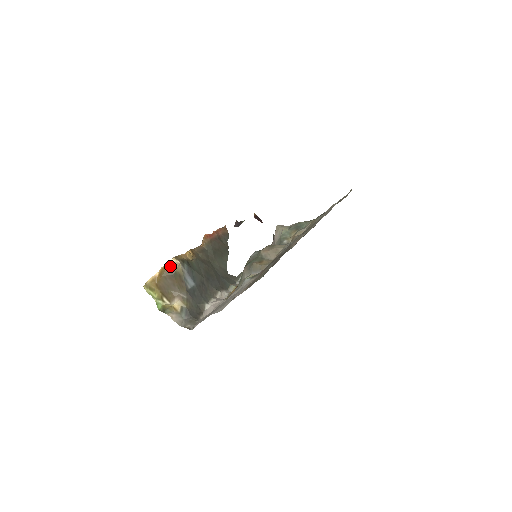
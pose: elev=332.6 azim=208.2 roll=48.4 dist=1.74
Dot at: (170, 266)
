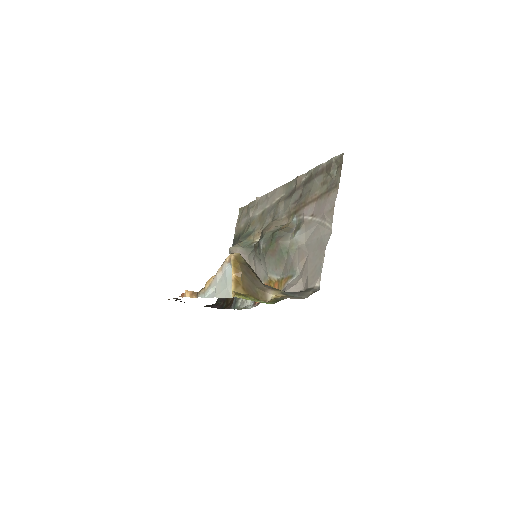
Dot at: (238, 259)
